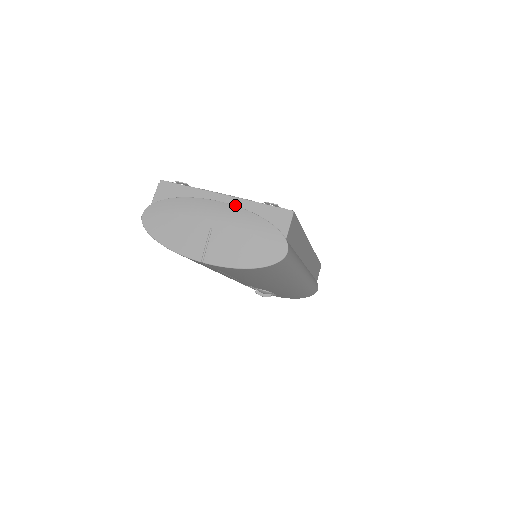
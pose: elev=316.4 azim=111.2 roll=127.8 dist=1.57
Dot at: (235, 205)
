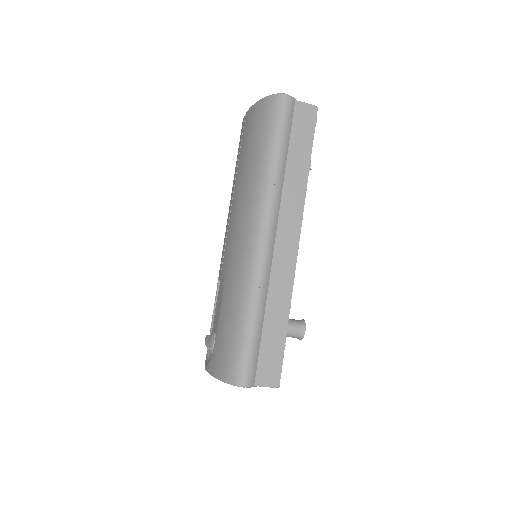
Dot at: occluded
